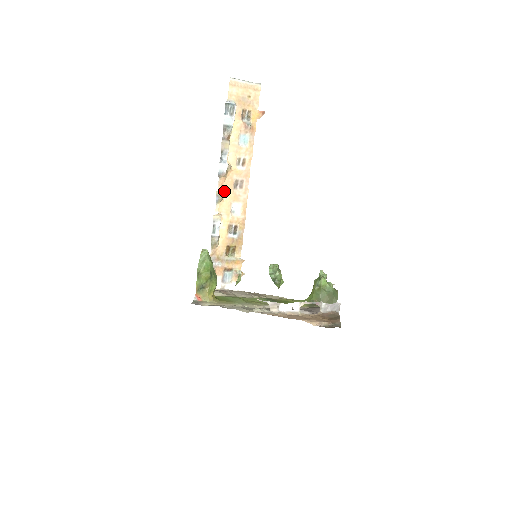
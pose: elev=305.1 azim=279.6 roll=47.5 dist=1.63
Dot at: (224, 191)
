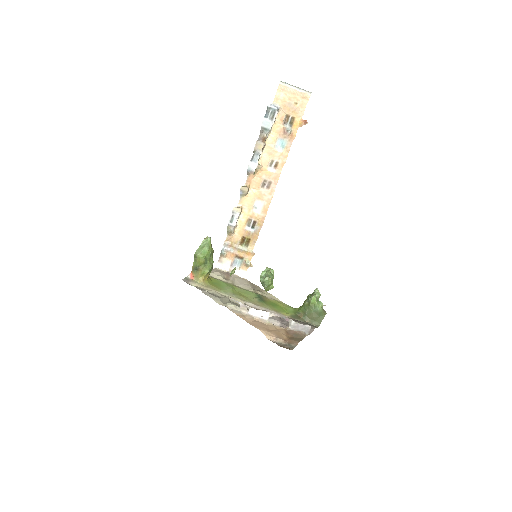
Dot at: (251, 187)
